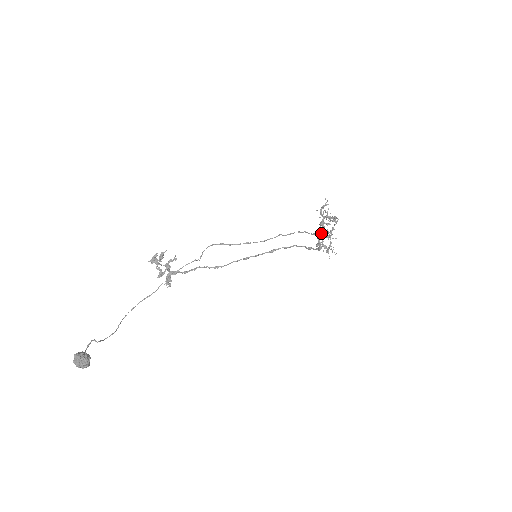
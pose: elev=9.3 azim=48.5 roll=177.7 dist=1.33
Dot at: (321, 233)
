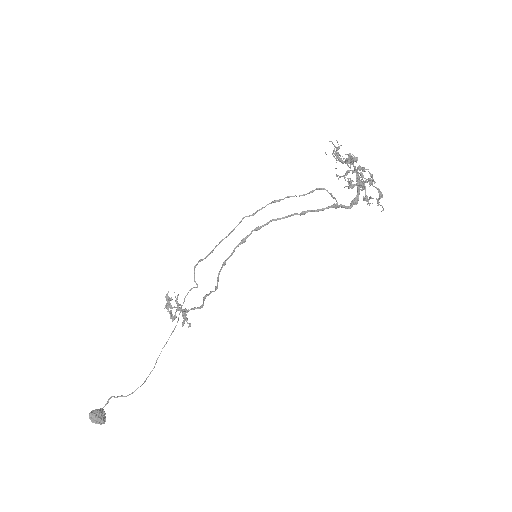
Dot at: occluded
